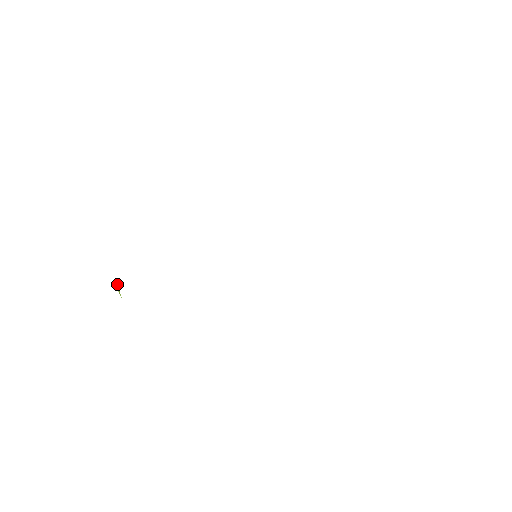
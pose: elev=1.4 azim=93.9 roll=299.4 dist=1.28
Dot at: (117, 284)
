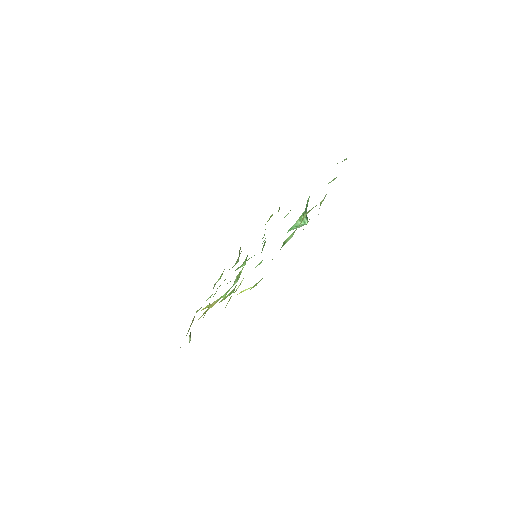
Dot at: occluded
